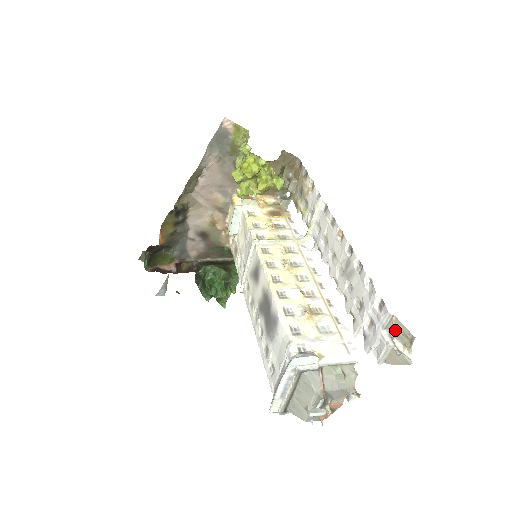
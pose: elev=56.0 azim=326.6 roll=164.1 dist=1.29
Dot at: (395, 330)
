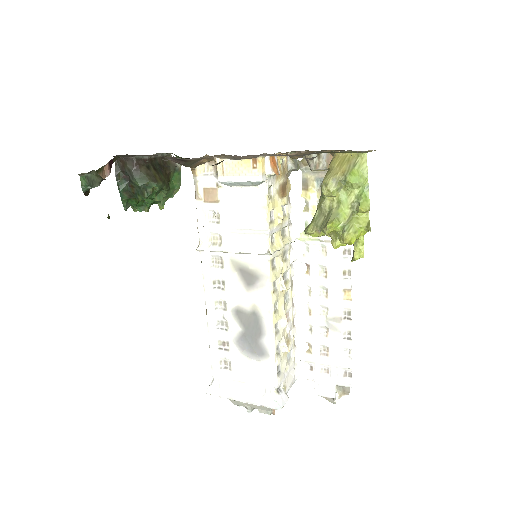
Dot at: (341, 386)
